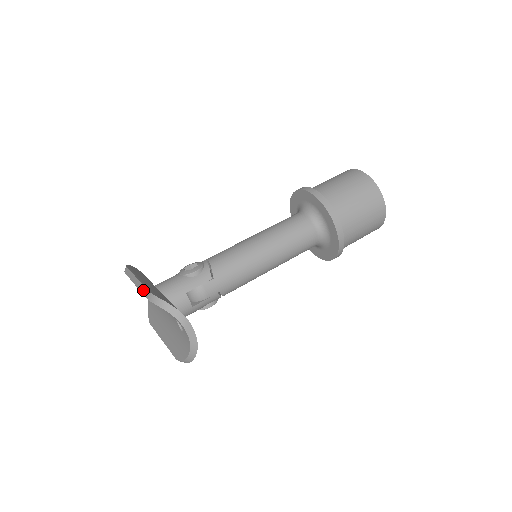
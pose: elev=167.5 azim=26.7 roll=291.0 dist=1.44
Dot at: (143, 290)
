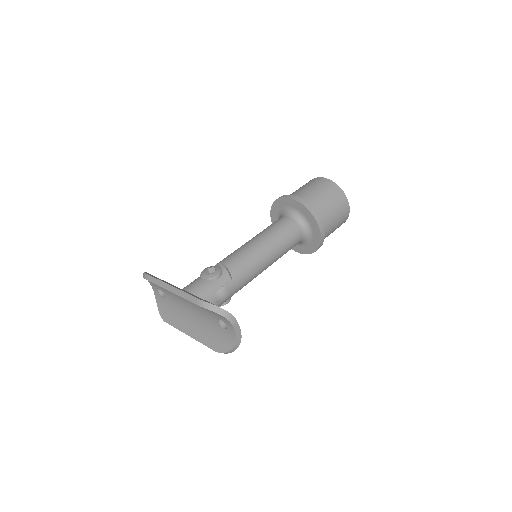
Dot at: (188, 297)
